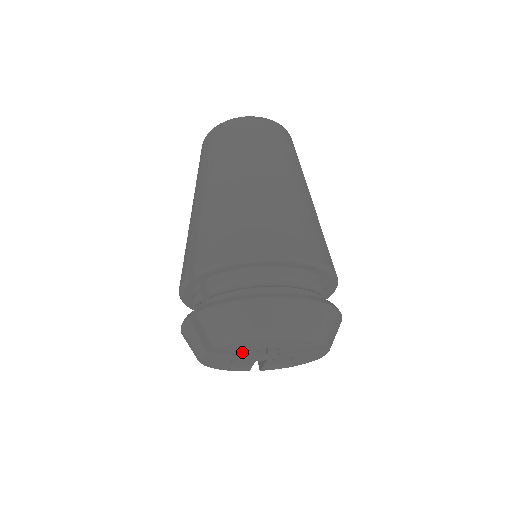
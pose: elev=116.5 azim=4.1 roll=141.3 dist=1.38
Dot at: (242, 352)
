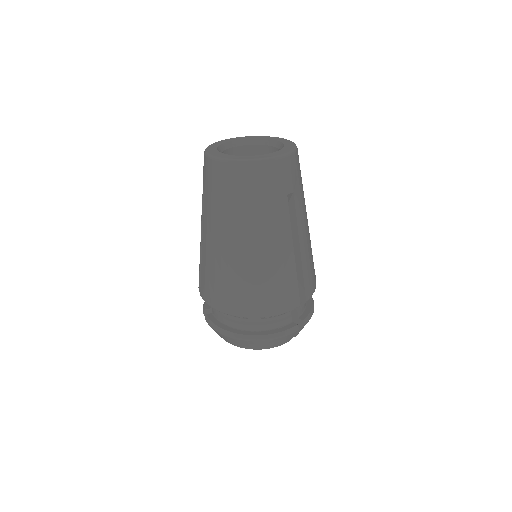
Dot at: occluded
